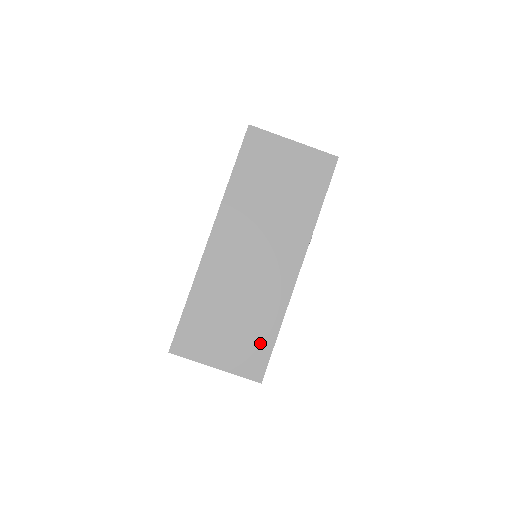
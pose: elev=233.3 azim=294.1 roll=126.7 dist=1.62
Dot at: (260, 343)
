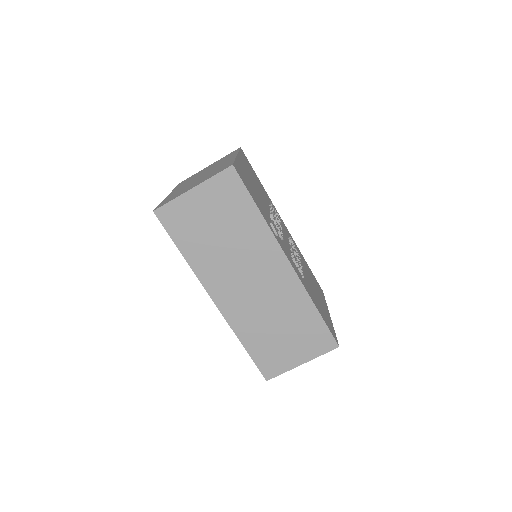
Dot at: (313, 327)
